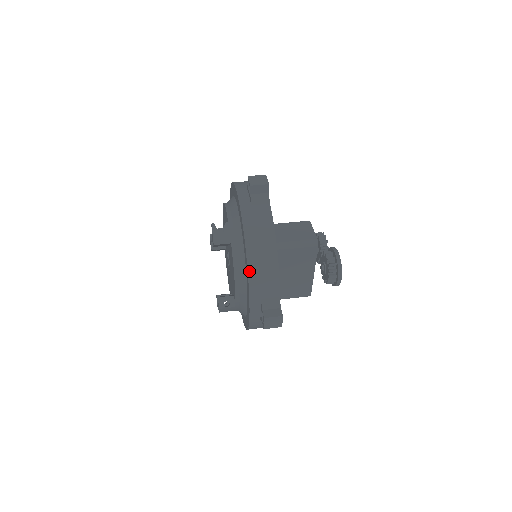
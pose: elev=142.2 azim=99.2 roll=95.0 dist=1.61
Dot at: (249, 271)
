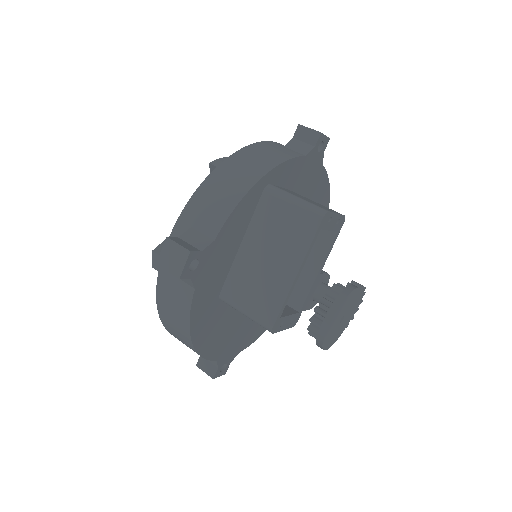
Dot at: (208, 179)
